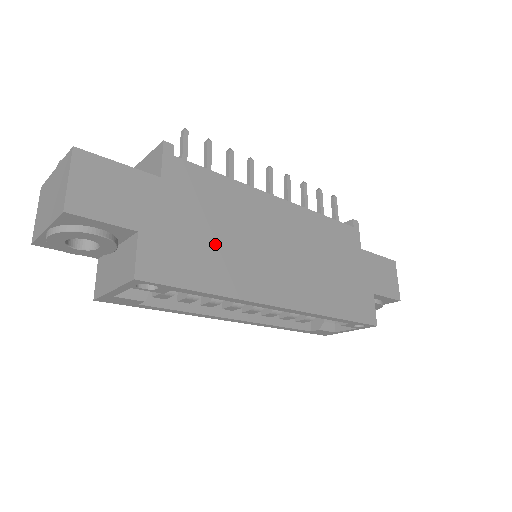
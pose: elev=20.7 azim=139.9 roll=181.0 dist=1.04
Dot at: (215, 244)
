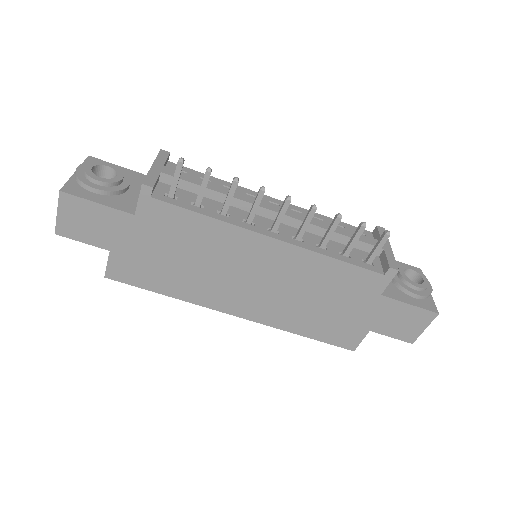
Dot at: (179, 267)
